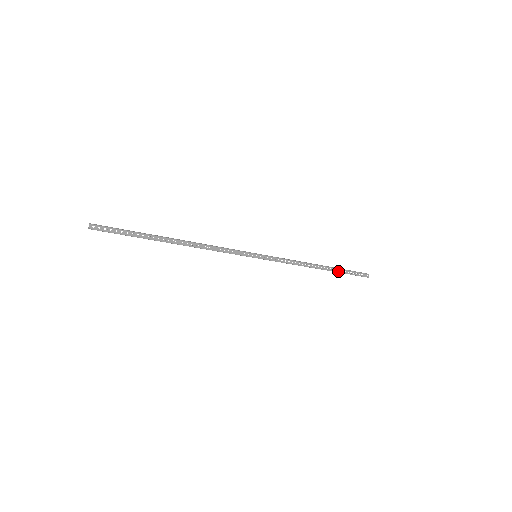
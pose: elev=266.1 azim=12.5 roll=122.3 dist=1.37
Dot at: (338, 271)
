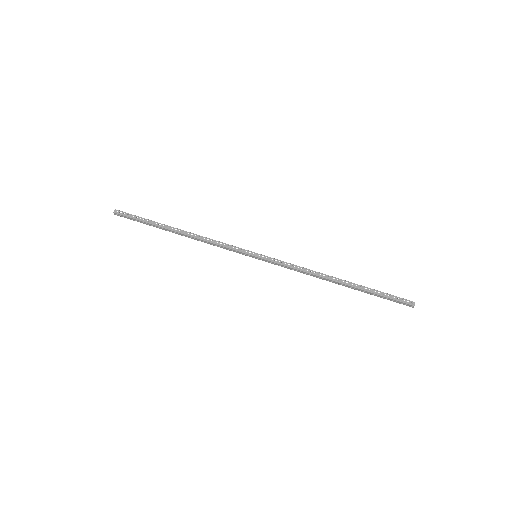
Dot at: (363, 289)
